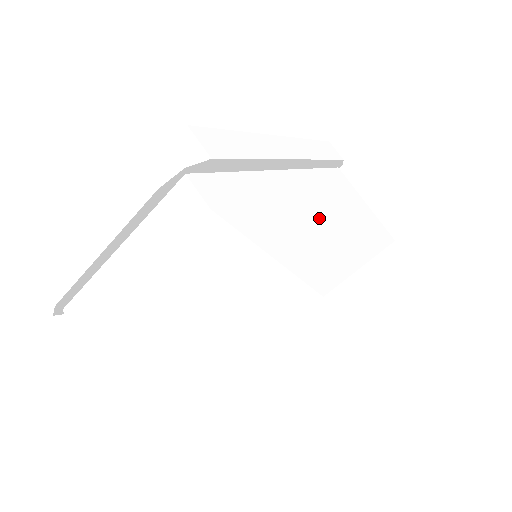
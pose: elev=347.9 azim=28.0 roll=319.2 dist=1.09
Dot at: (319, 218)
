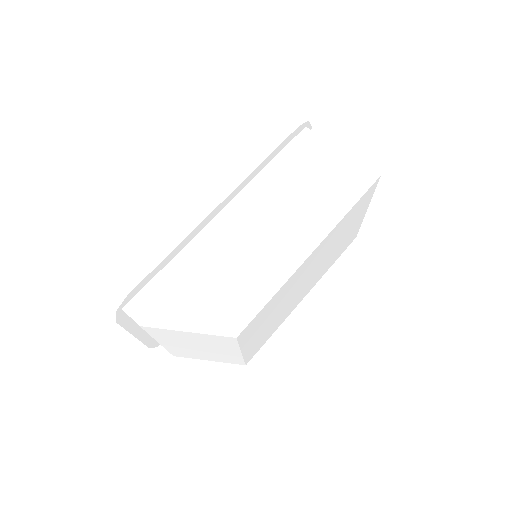
Dot at: (252, 244)
